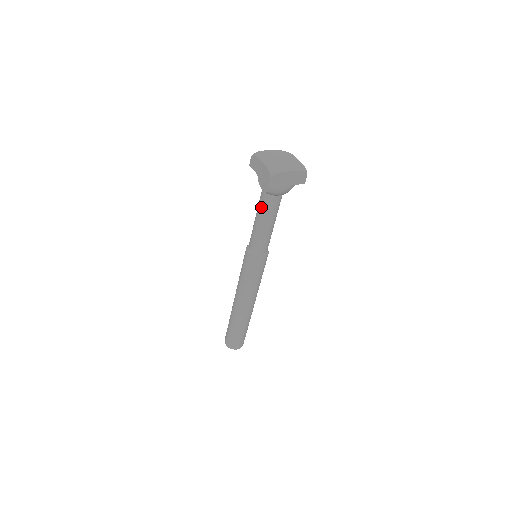
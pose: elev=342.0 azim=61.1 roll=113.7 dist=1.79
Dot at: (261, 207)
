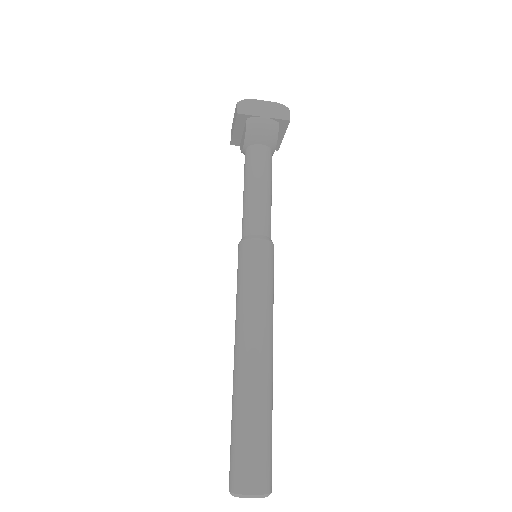
Dot at: (245, 169)
